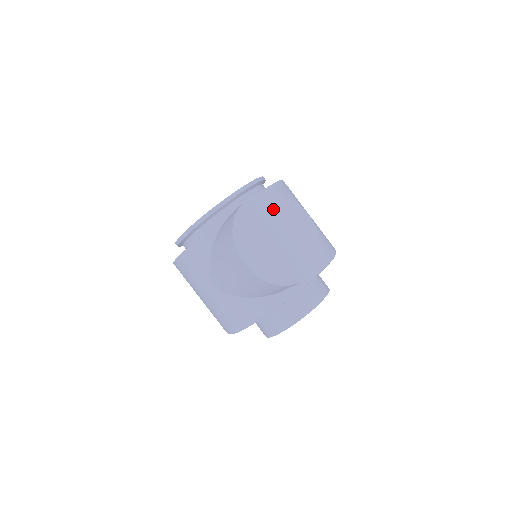
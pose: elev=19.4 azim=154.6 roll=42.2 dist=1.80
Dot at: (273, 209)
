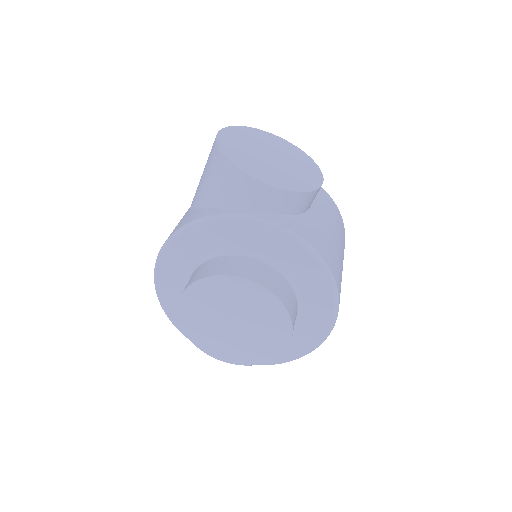
Dot at: (293, 154)
